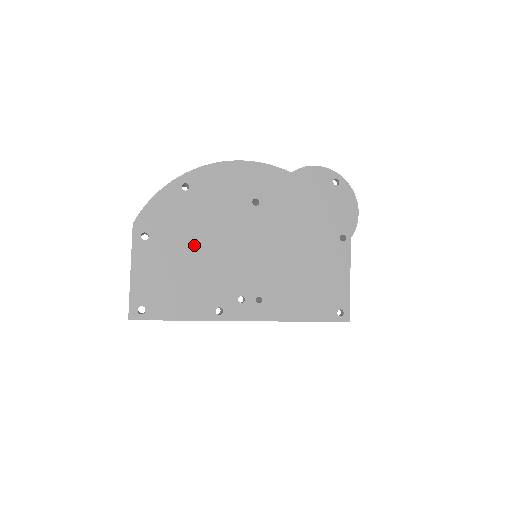
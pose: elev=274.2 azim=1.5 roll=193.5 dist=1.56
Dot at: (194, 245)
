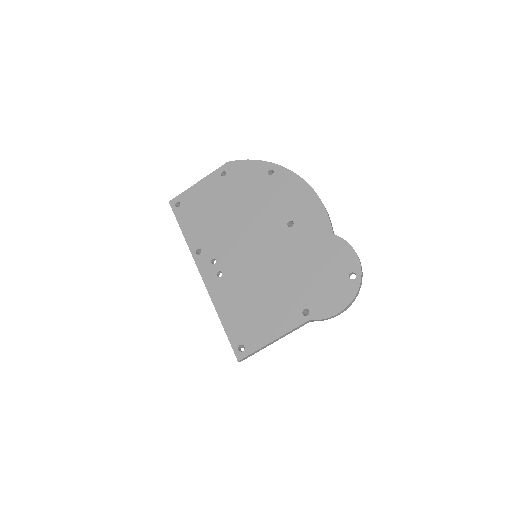
Dot at: (234, 205)
